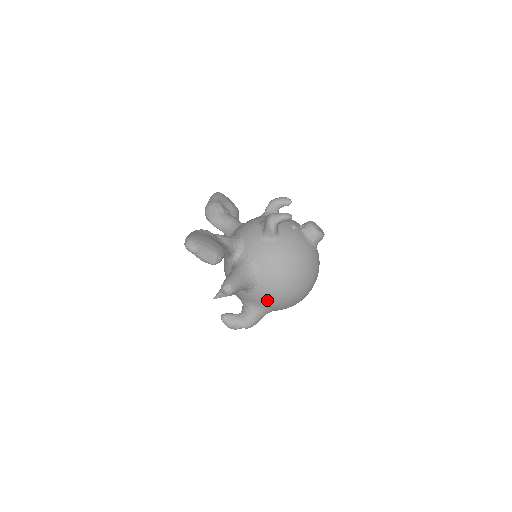
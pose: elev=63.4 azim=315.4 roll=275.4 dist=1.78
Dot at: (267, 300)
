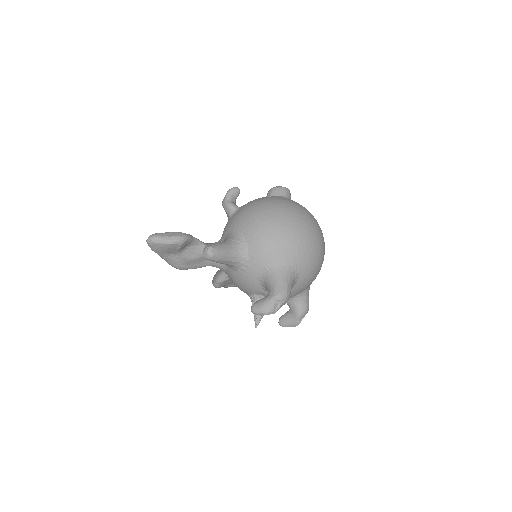
Dot at: (267, 249)
